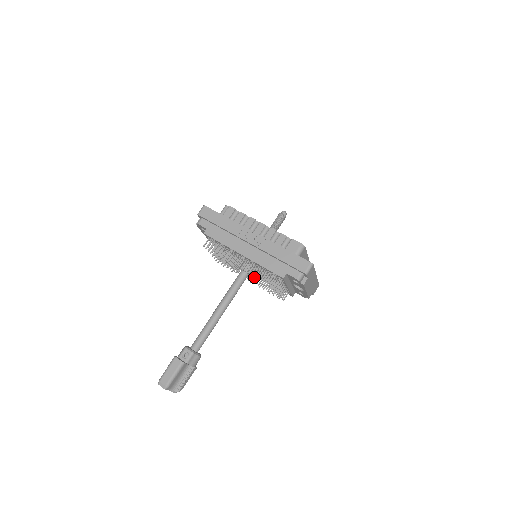
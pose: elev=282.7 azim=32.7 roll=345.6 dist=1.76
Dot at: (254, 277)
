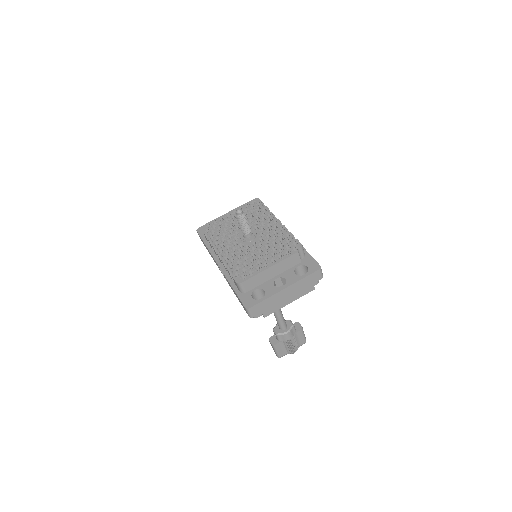
Dot at: occluded
